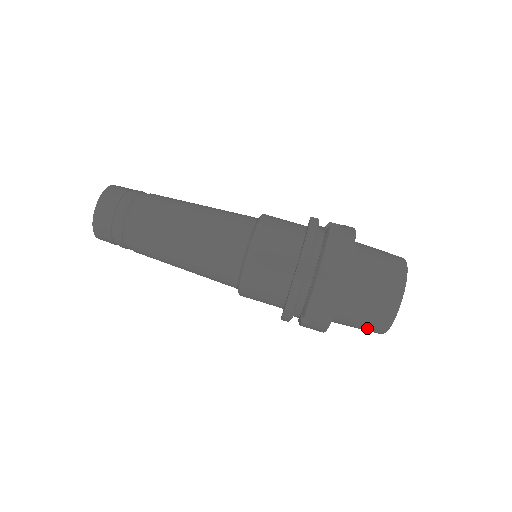
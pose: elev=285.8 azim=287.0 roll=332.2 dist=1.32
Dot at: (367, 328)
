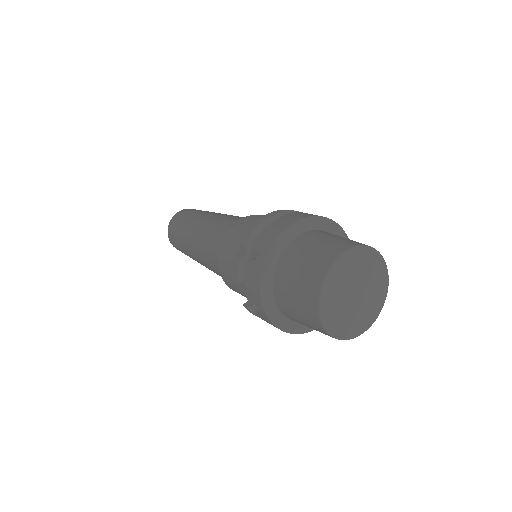
Dot at: (304, 283)
